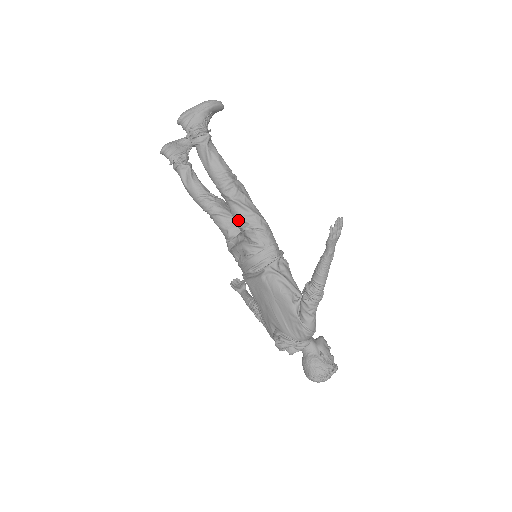
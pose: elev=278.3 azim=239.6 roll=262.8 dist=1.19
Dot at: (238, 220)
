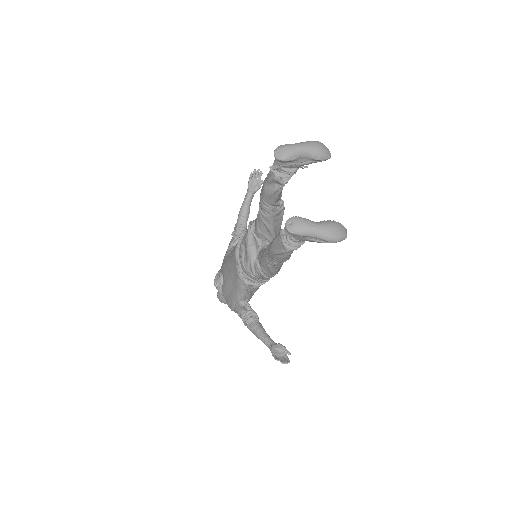
Dot at: (260, 261)
